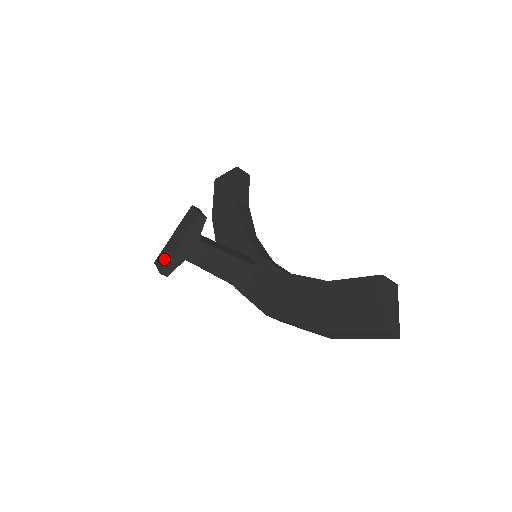
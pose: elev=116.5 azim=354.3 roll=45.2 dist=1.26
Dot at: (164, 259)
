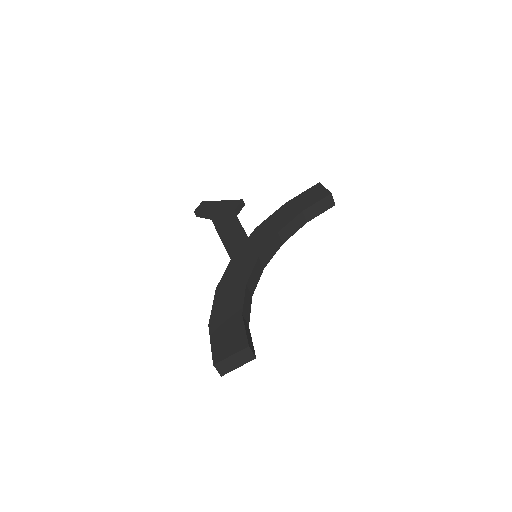
Dot at: (204, 207)
